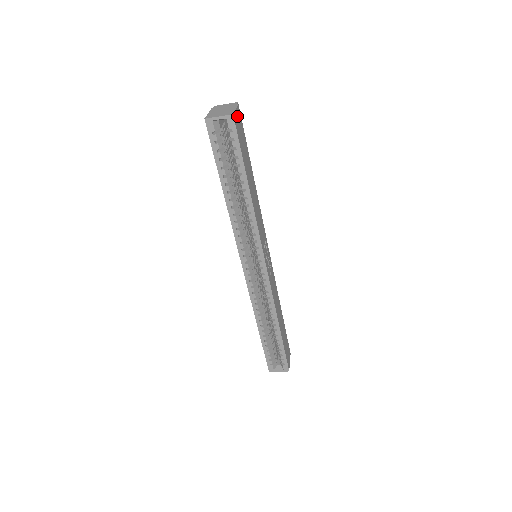
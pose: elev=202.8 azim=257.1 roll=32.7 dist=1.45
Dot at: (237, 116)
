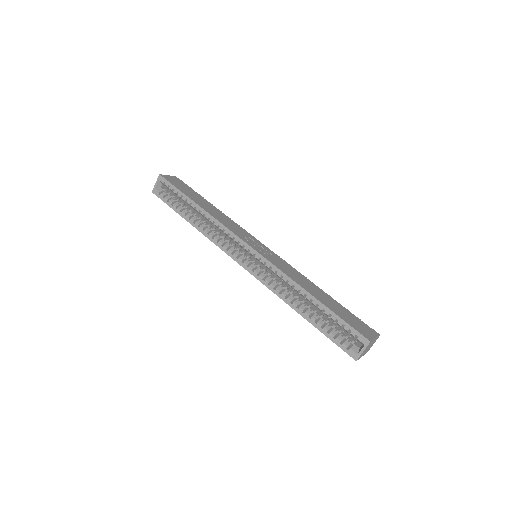
Dot at: (171, 178)
